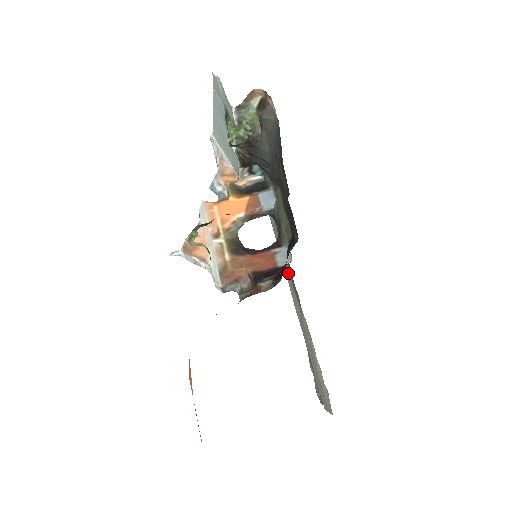
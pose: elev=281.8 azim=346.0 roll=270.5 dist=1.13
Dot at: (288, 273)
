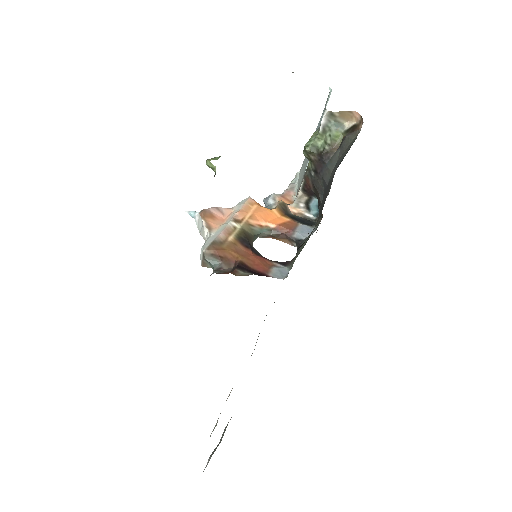
Dot at: occluded
